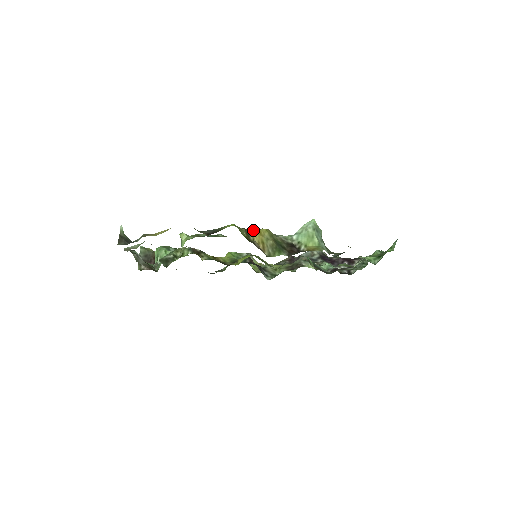
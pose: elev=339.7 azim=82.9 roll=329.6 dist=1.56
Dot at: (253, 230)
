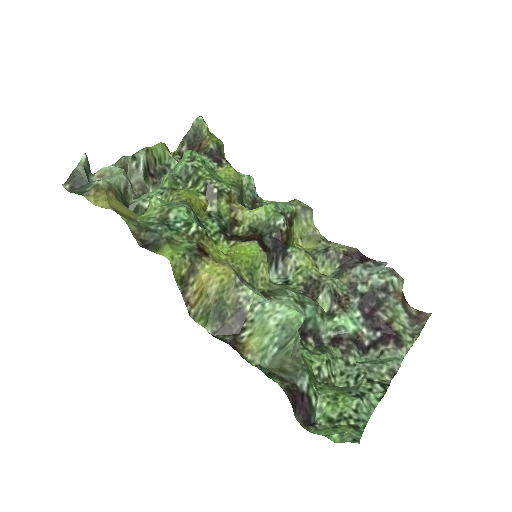
Dot at: (202, 270)
